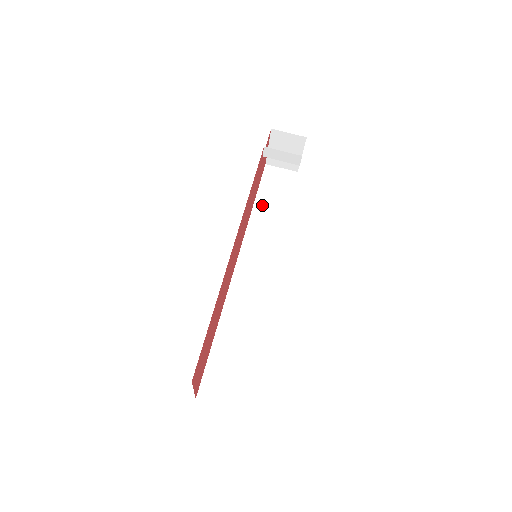
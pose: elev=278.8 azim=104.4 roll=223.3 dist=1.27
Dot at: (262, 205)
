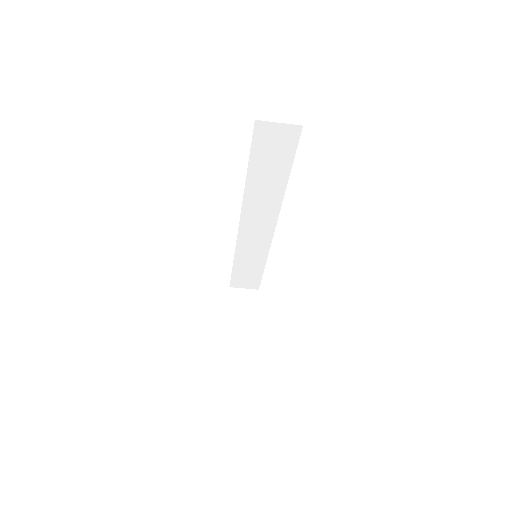
Dot at: (257, 172)
